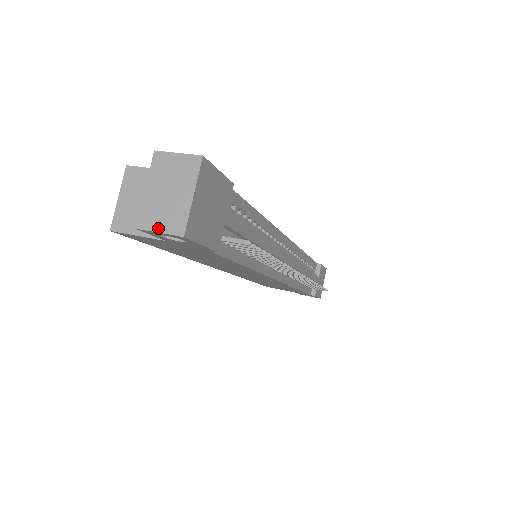
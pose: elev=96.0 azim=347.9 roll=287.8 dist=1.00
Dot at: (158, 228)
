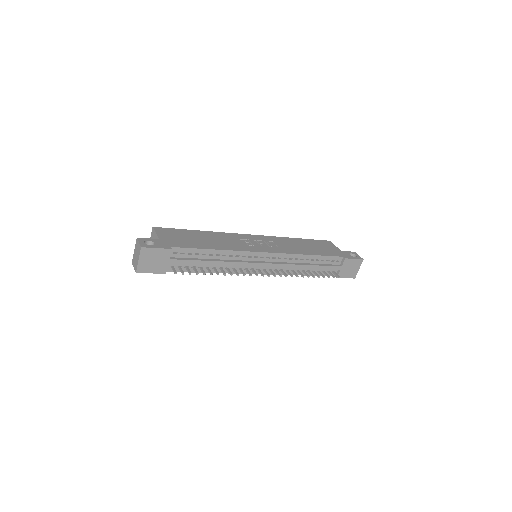
Dot at: (134, 266)
